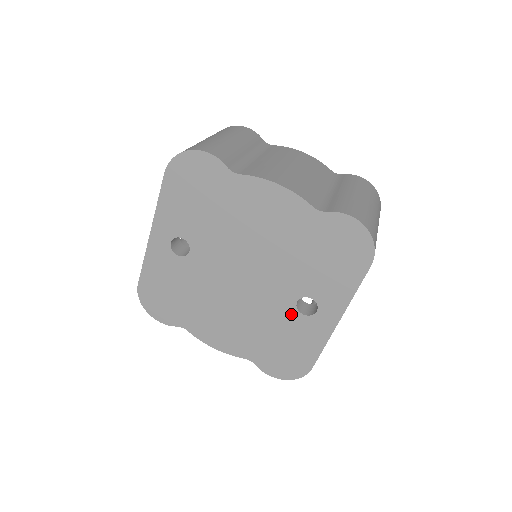
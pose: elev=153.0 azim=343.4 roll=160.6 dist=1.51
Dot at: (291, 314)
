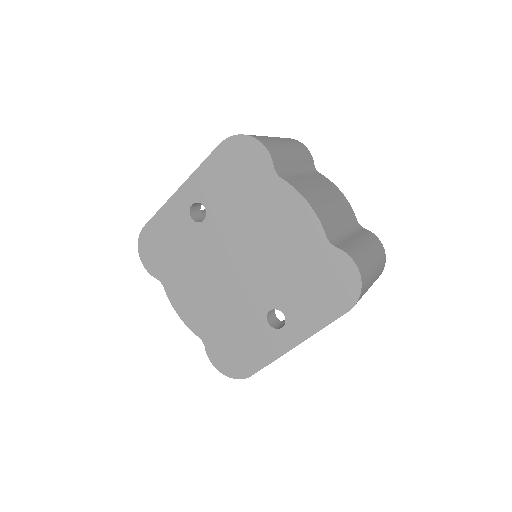
Dot at: (259, 319)
